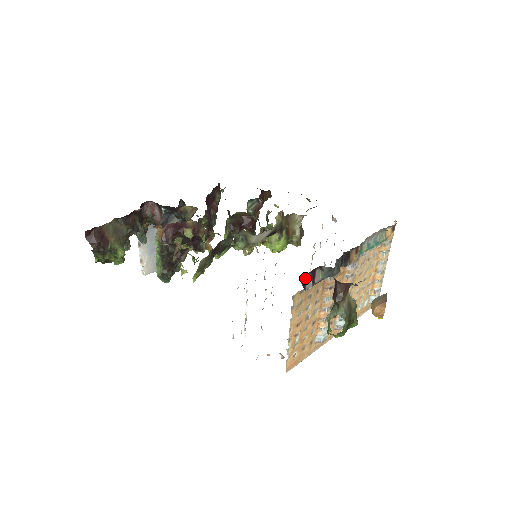
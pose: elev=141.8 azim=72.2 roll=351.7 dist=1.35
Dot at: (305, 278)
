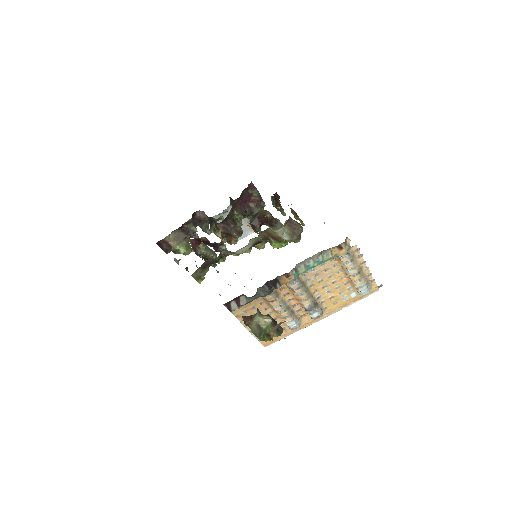
Dot at: (229, 304)
